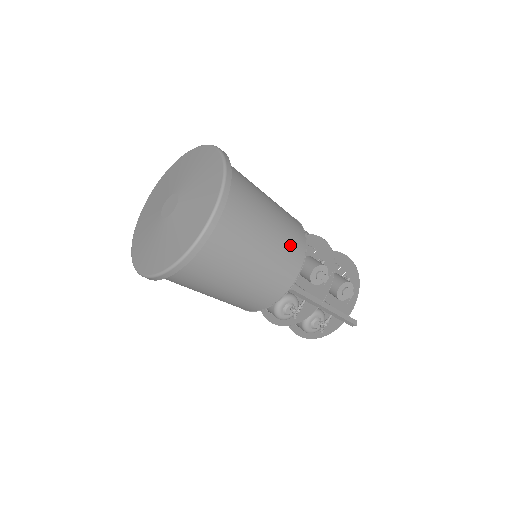
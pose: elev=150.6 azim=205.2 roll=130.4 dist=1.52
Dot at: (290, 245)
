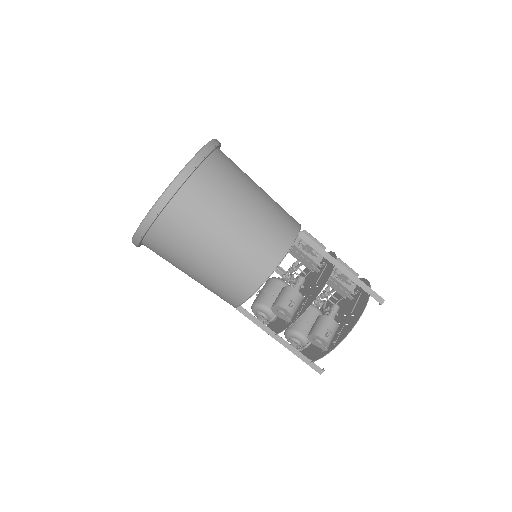
Dot at: (235, 277)
